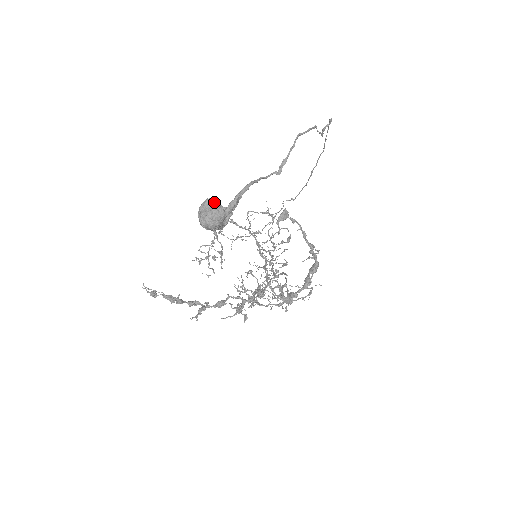
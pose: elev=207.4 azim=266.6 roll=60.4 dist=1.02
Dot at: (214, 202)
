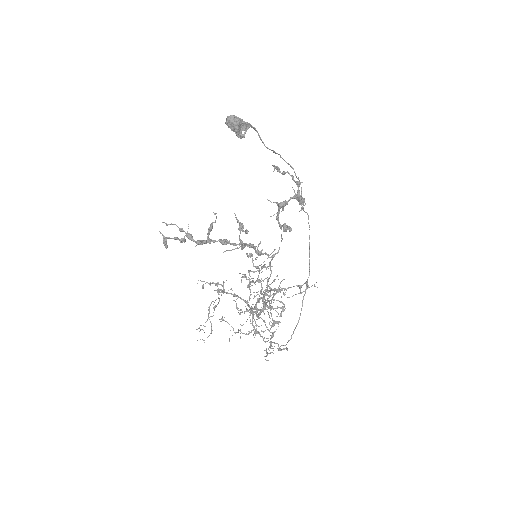
Dot at: occluded
